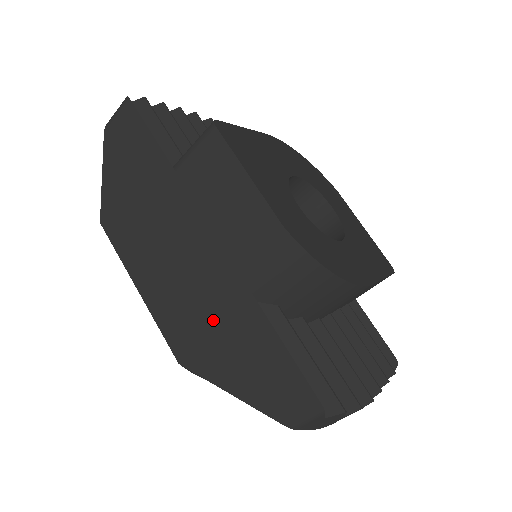
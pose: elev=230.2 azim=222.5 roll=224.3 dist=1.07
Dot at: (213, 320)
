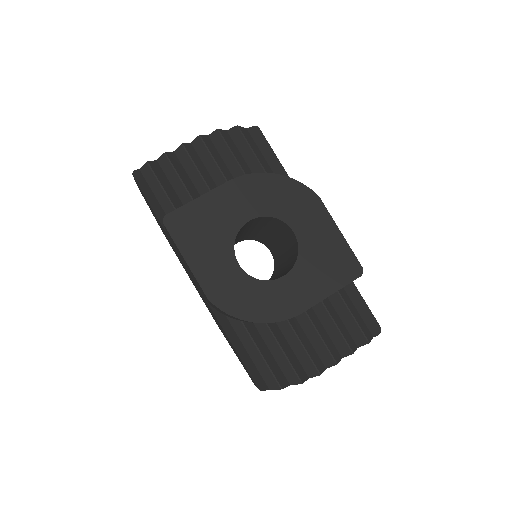
Dot at: occluded
